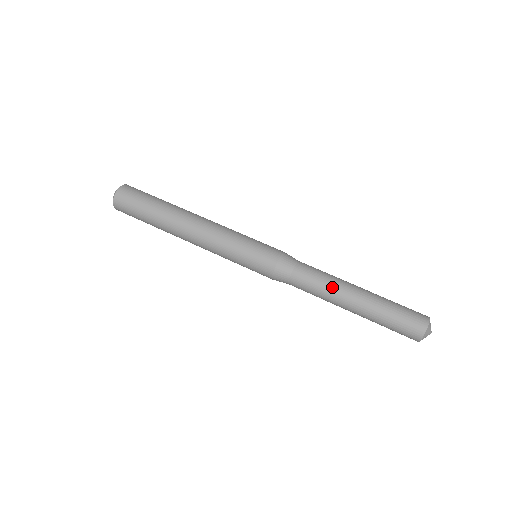
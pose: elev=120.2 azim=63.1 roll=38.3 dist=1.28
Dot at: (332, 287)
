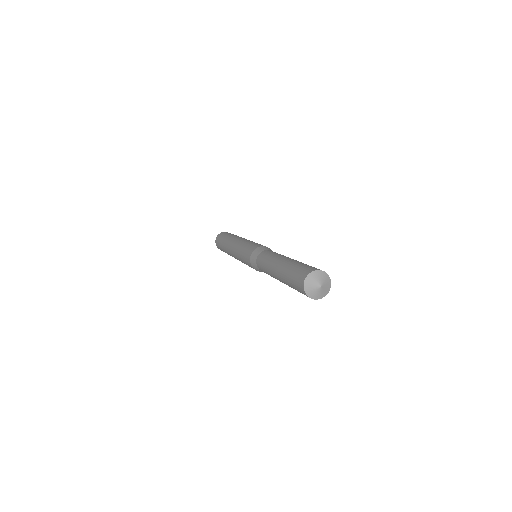
Dot at: (271, 259)
